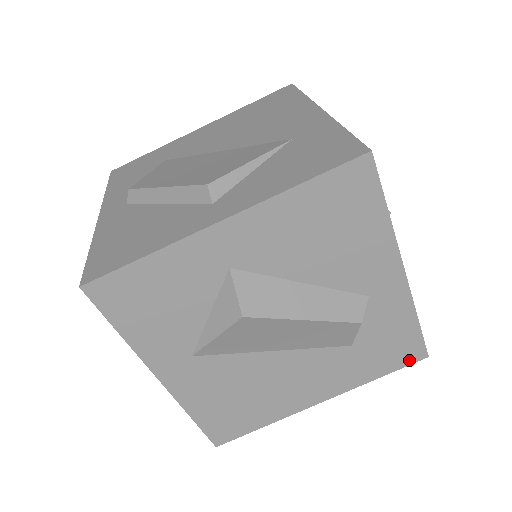
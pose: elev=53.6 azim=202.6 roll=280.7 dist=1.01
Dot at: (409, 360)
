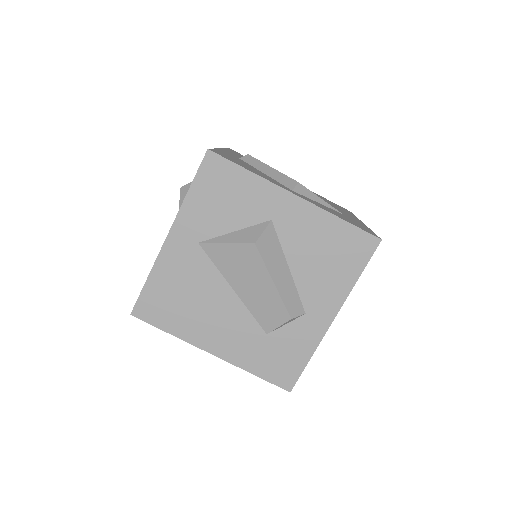
Dot at: (280, 382)
